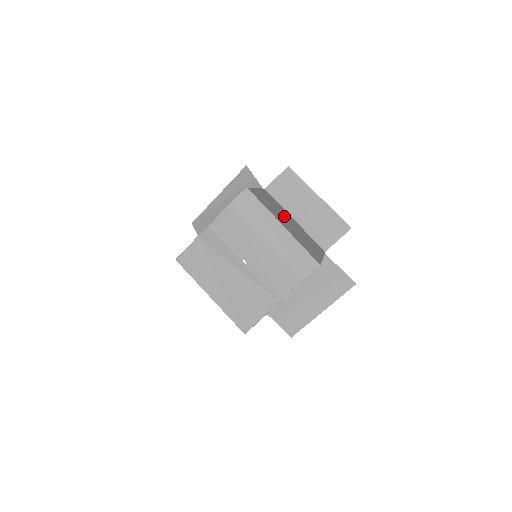
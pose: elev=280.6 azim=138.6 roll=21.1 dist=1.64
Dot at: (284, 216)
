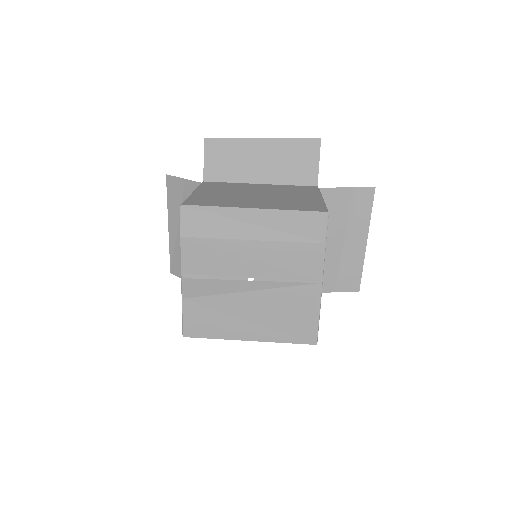
Dot at: (246, 193)
